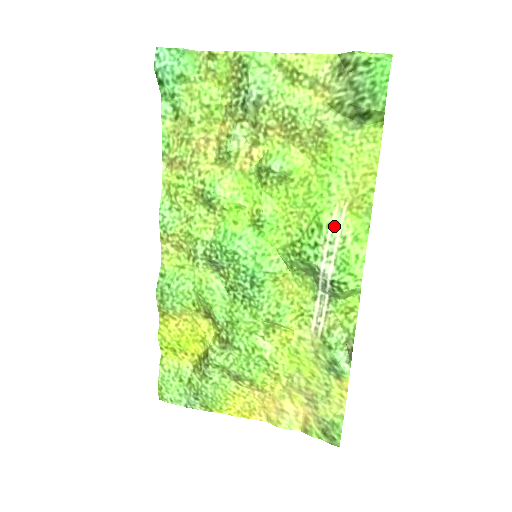
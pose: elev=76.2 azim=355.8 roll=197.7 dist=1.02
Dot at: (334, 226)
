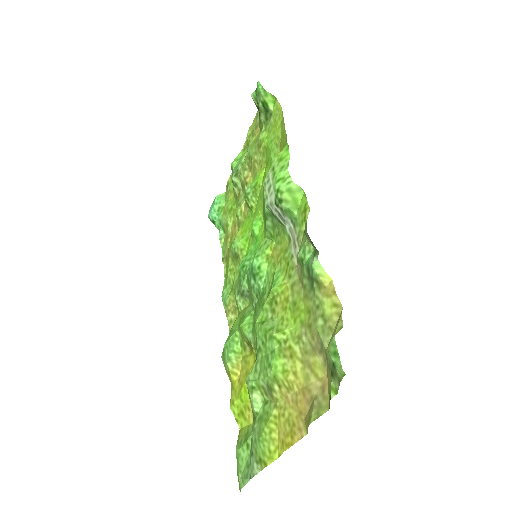
Dot at: (269, 172)
